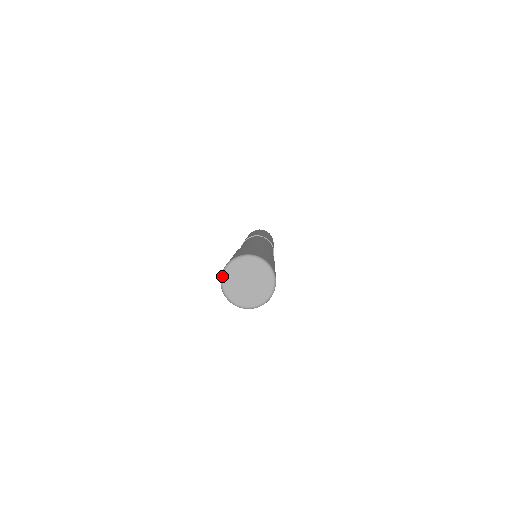
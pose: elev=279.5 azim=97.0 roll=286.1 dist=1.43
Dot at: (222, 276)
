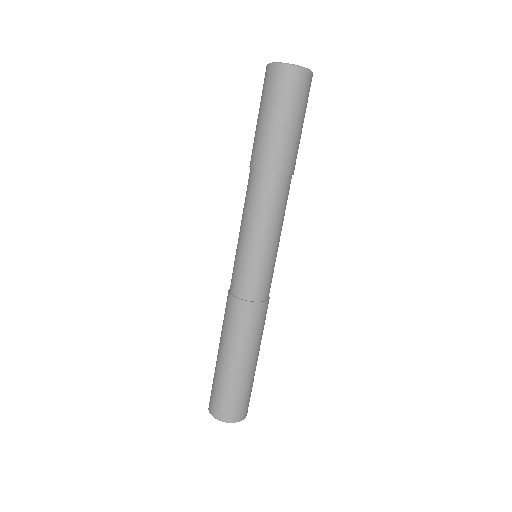
Dot at: occluded
